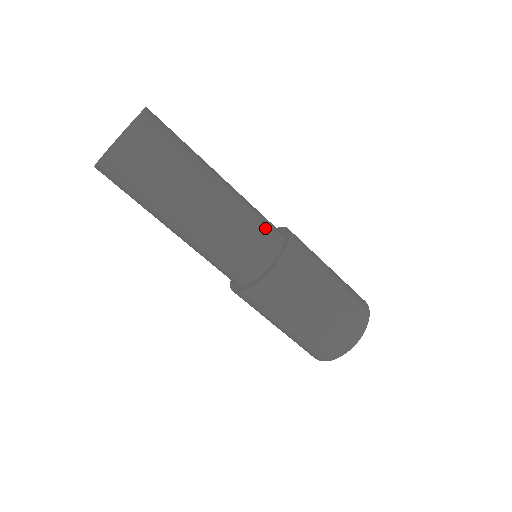
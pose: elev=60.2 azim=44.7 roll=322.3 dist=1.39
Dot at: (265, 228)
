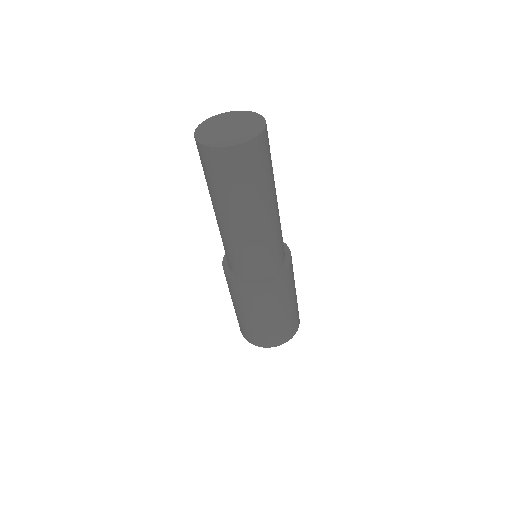
Dot at: occluded
